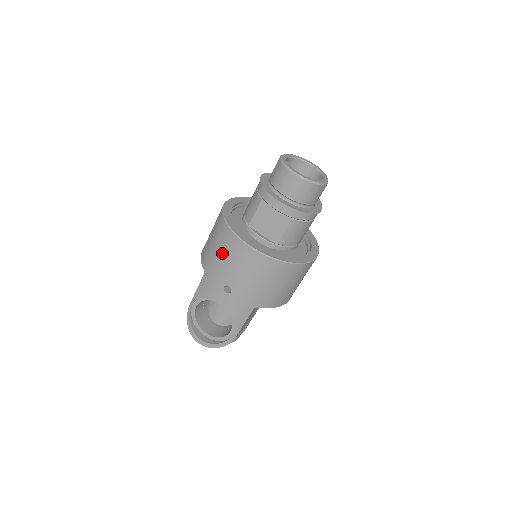
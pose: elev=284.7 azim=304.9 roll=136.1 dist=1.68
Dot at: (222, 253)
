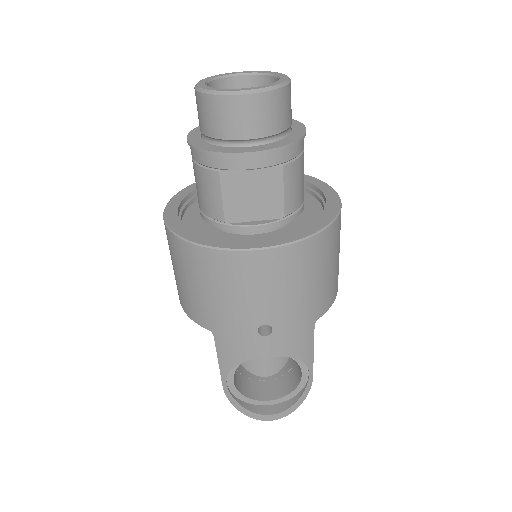
Dot at: (221, 290)
